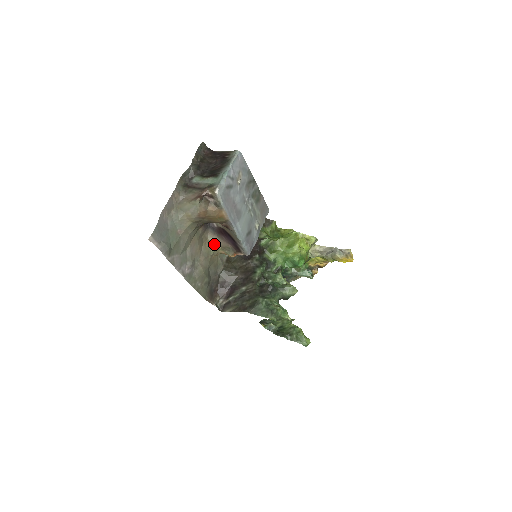
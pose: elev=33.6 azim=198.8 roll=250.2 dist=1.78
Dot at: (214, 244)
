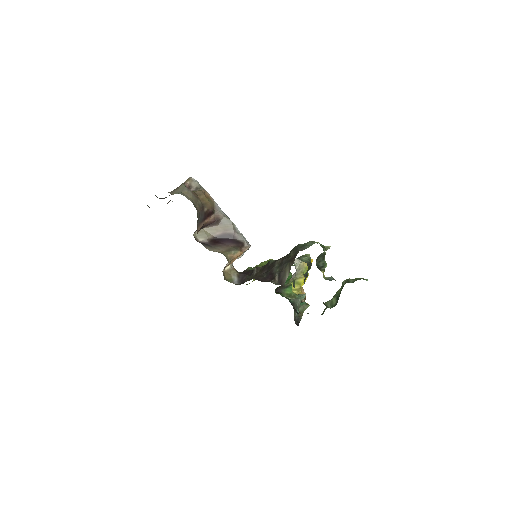
Dot at: (219, 252)
